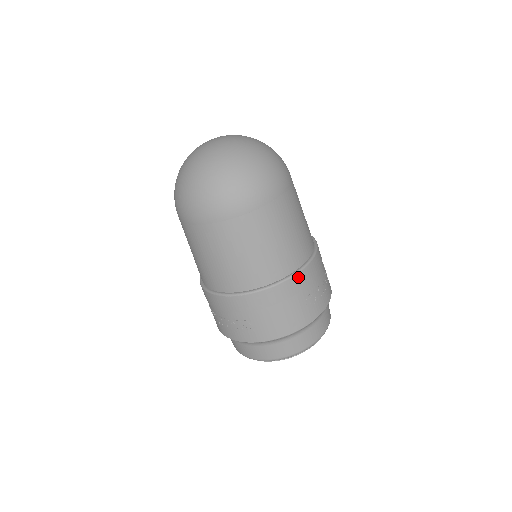
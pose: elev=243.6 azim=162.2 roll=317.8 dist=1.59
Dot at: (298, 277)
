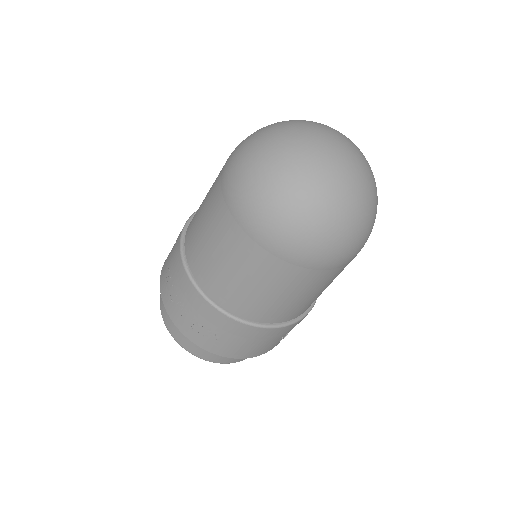
Dot at: occluded
